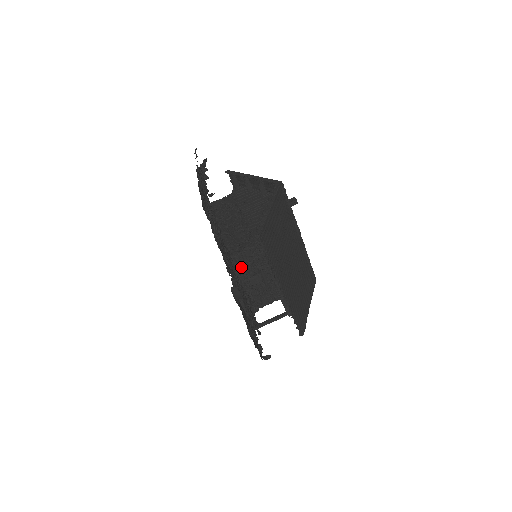
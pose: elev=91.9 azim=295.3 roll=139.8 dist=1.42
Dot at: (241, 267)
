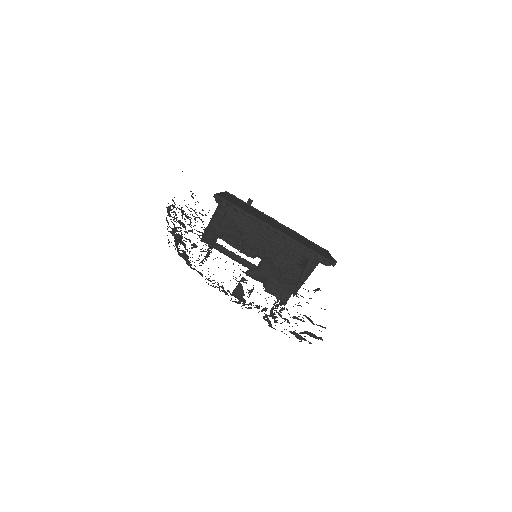
Dot at: (230, 237)
